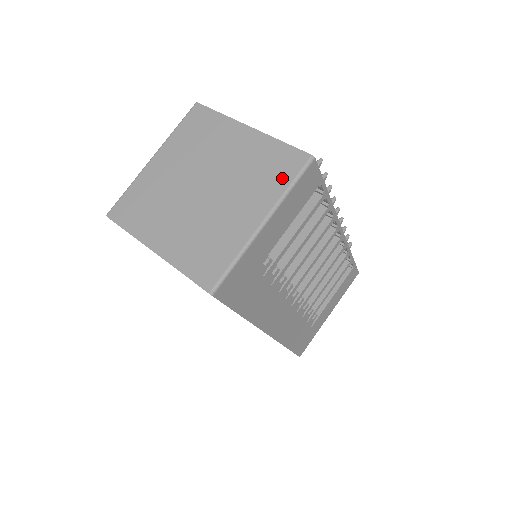
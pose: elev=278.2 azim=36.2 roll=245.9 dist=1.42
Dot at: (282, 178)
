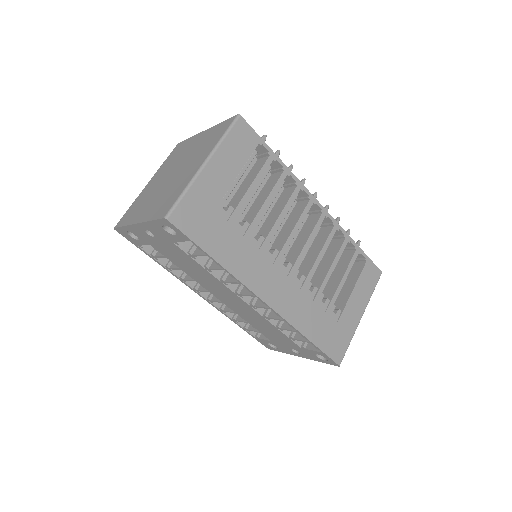
Dot at: (218, 136)
